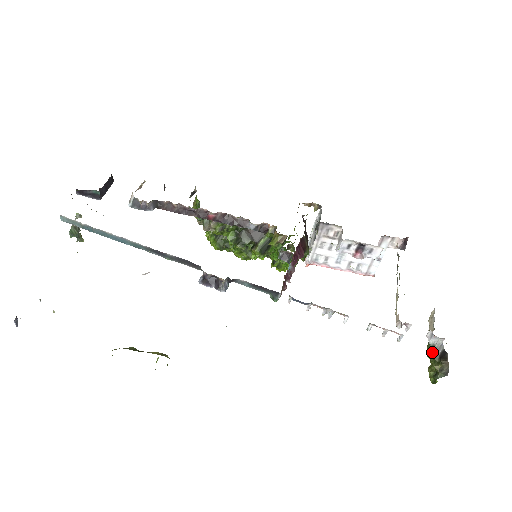
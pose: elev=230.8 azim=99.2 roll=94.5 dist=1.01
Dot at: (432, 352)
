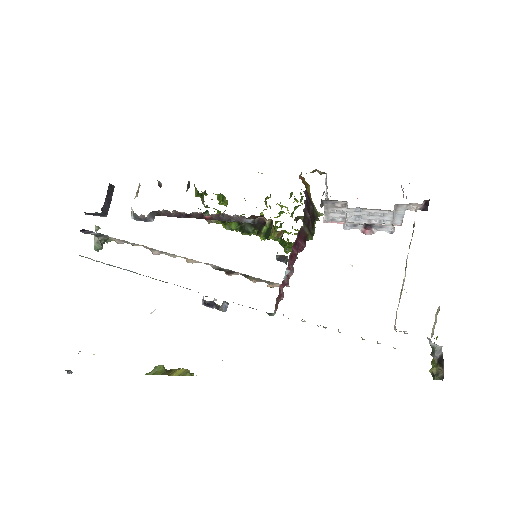
Dot at: (432, 352)
